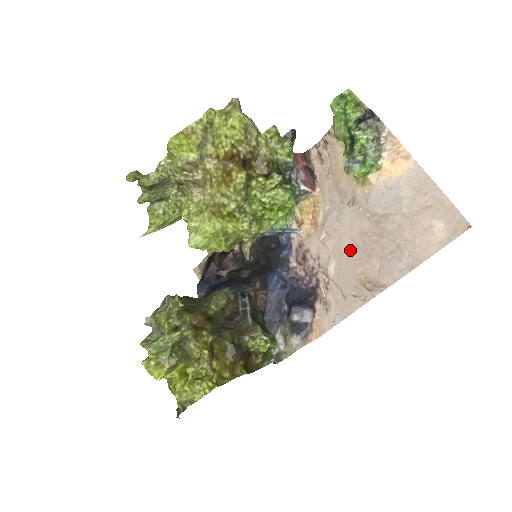
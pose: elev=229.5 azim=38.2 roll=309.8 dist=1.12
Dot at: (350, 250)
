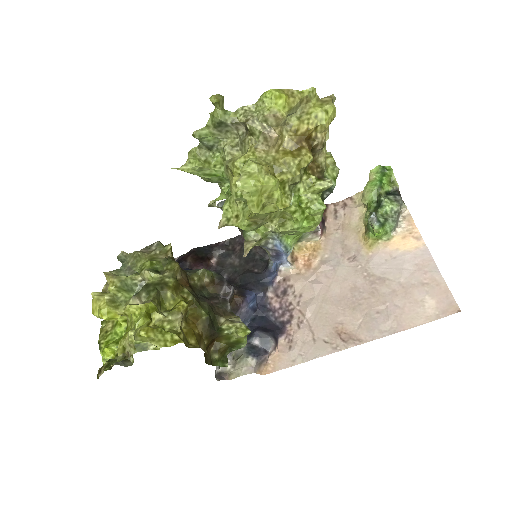
Dot at: (336, 298)
